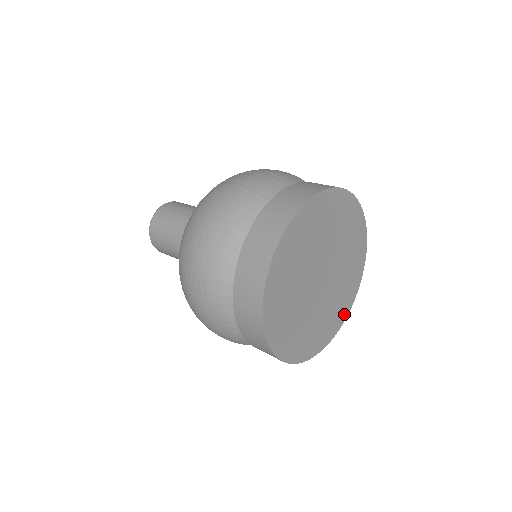
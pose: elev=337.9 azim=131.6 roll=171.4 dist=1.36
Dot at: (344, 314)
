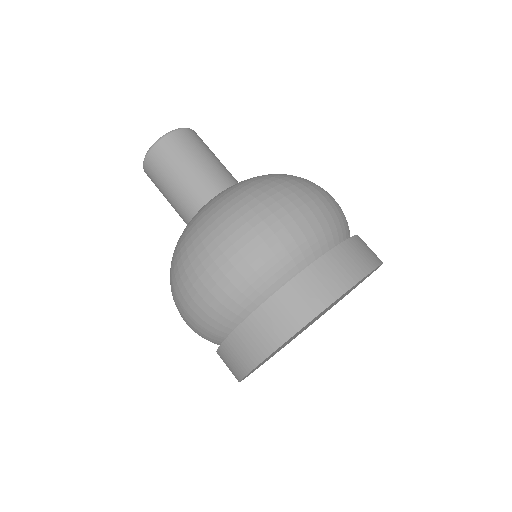
Dot at: occluded
